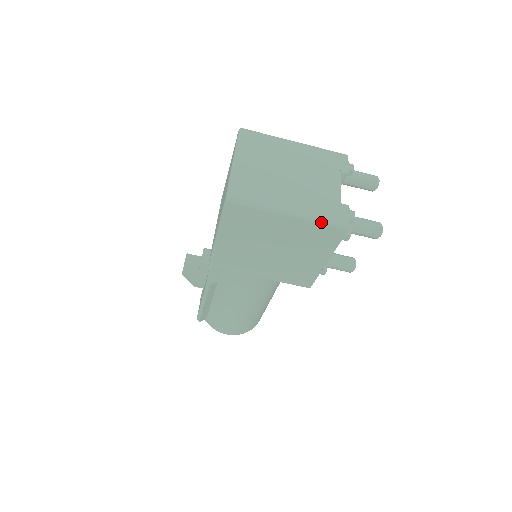
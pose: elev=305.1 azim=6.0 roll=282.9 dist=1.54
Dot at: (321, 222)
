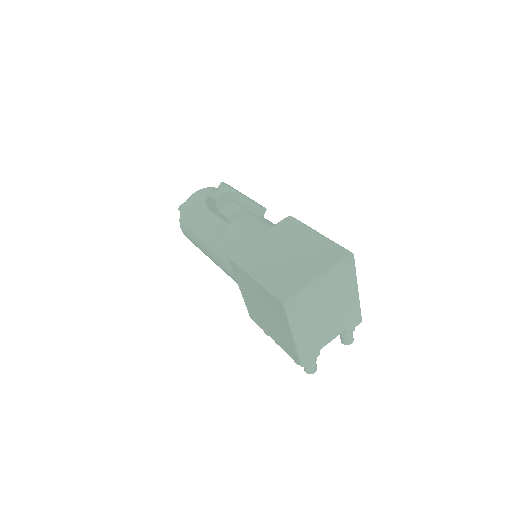
Dot at: (299, 354)
